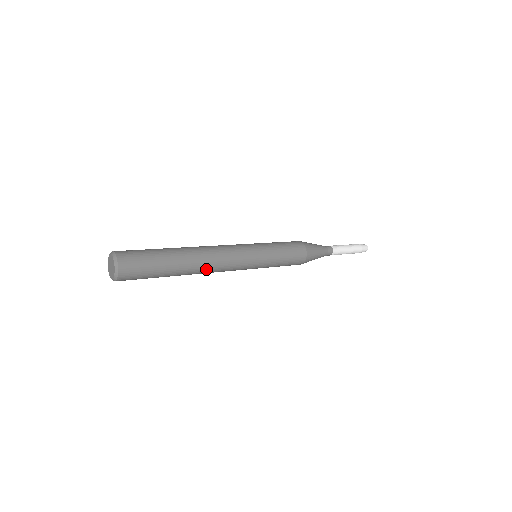
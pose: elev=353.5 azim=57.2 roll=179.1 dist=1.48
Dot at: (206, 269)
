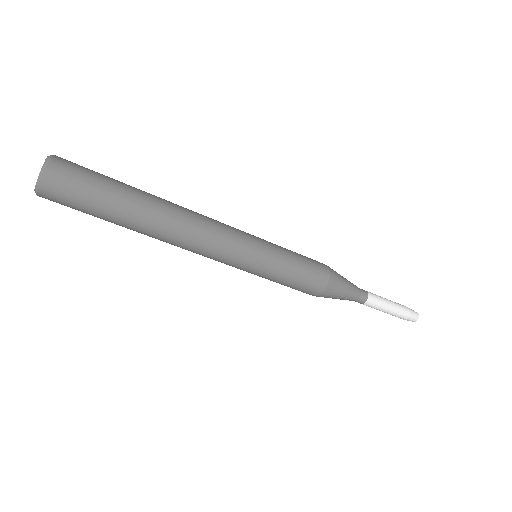
Dot at: (183, 210)
